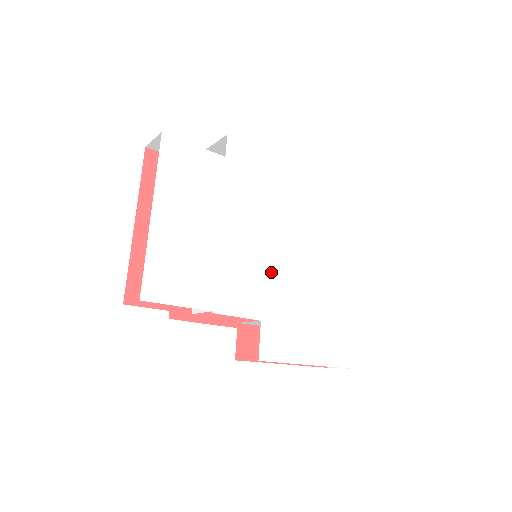
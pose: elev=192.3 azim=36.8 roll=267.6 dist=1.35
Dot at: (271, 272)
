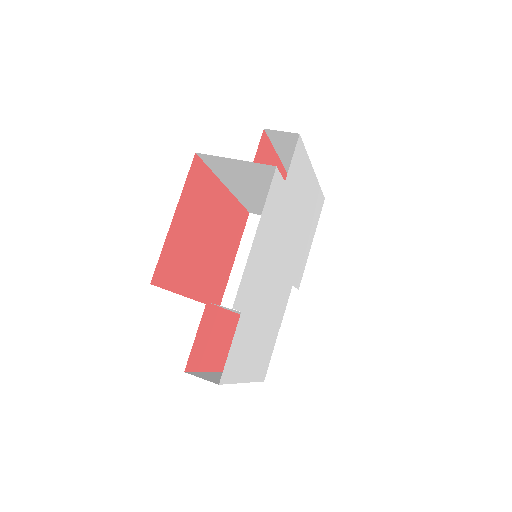
Dot at: (286, 270)
